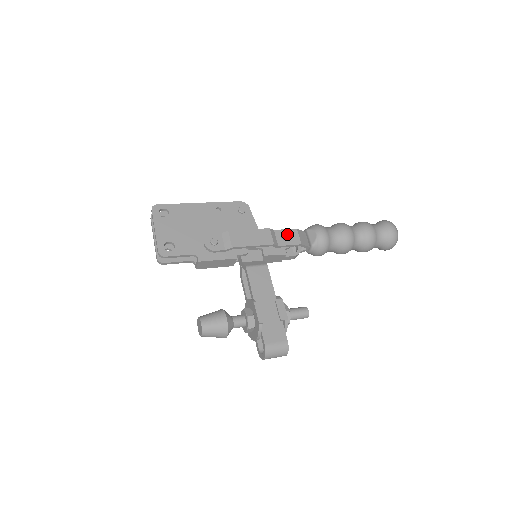
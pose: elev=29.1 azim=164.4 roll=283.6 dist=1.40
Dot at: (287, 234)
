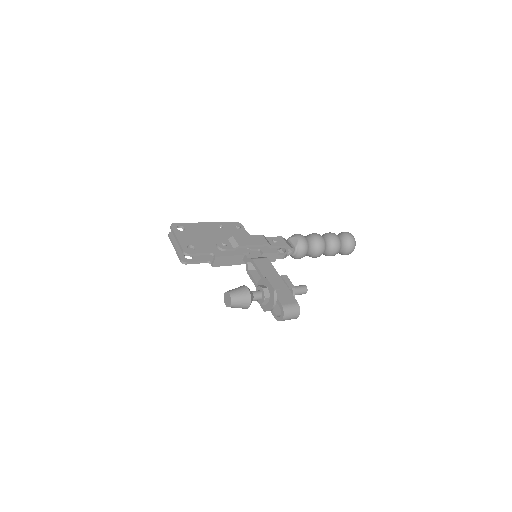
Dot at: (276, 239)
